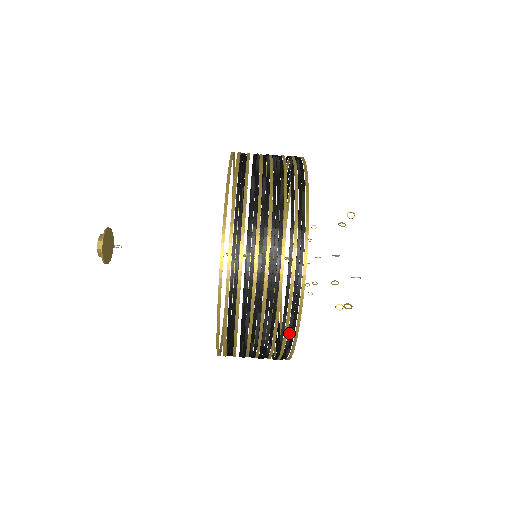
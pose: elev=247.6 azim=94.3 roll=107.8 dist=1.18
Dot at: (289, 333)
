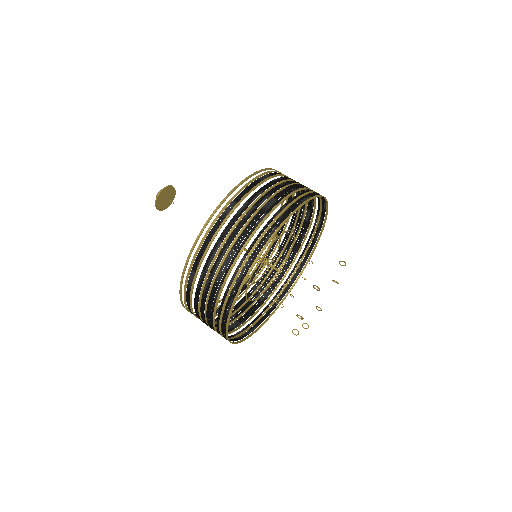
Dot at: (239, 277)
